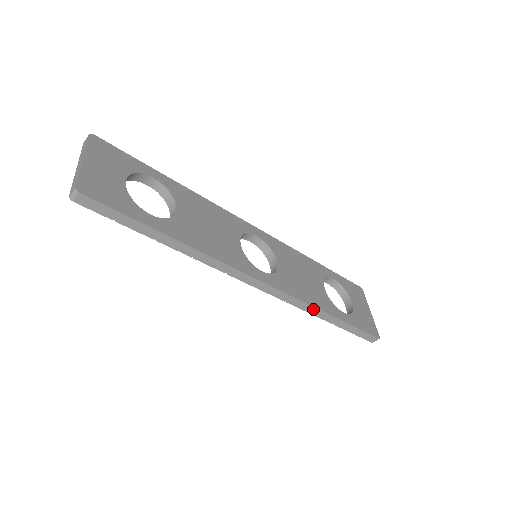
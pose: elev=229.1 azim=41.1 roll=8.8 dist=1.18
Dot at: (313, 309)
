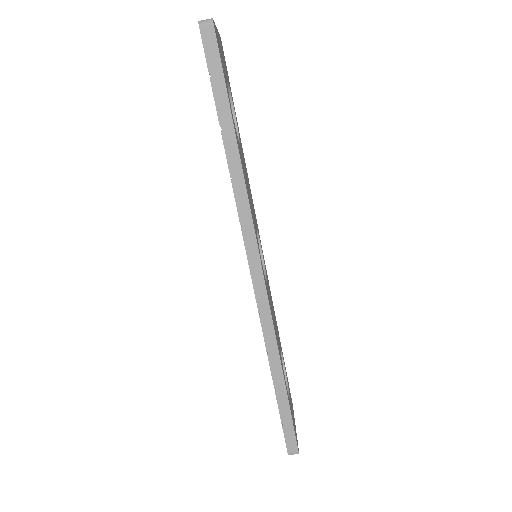
Dot at: (274, 348)
